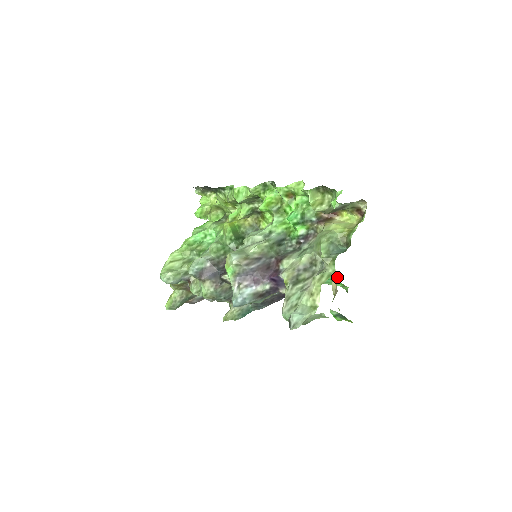
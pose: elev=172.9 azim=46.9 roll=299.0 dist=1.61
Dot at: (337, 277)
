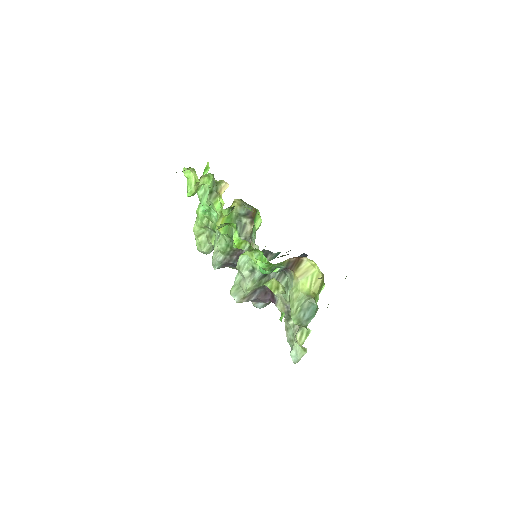
Dot at: occluded
